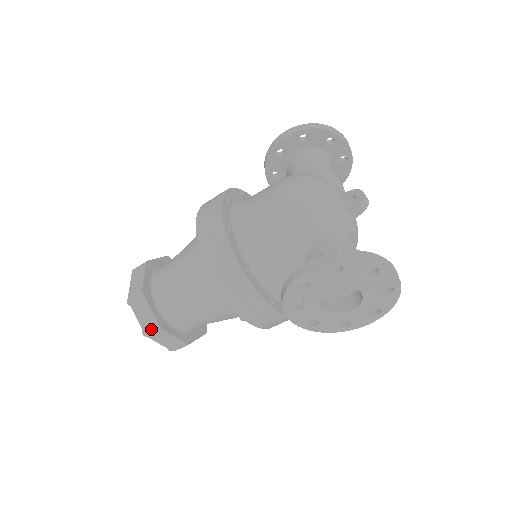
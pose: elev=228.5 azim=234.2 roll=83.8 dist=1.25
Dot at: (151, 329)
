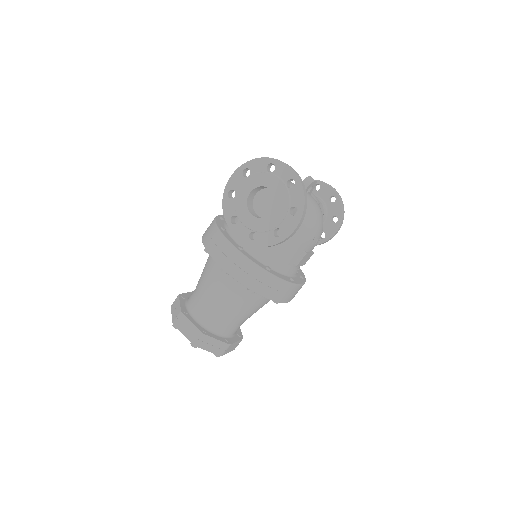
Dot at: (176, 316)
